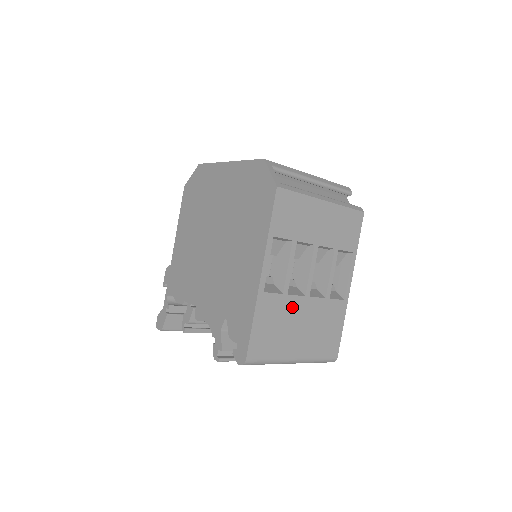
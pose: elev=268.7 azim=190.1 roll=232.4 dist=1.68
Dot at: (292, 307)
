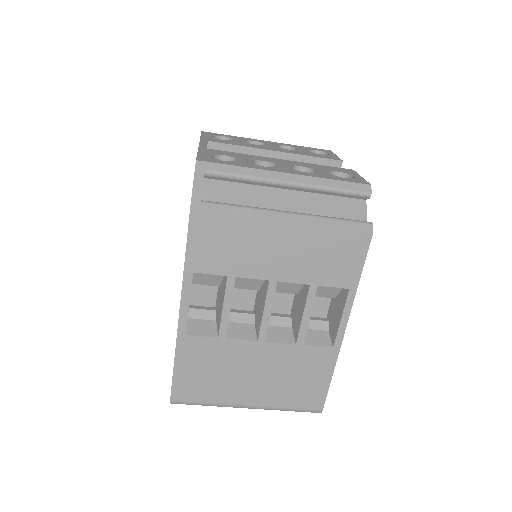
Dot at: (236, 352)
